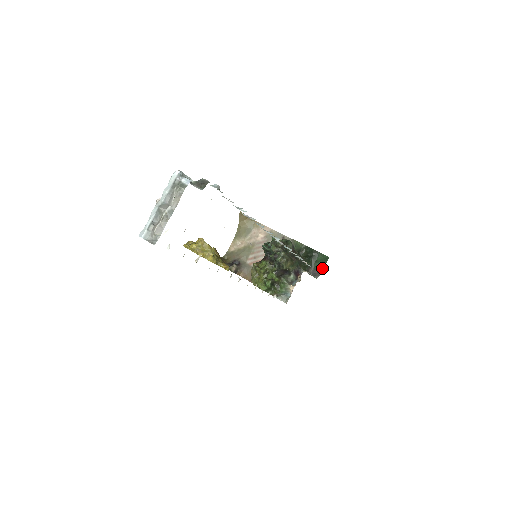
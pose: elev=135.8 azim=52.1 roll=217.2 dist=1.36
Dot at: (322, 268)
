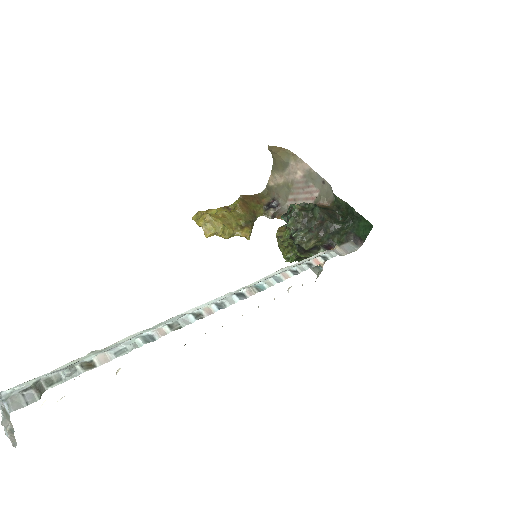
Dot at: (365, 237)
